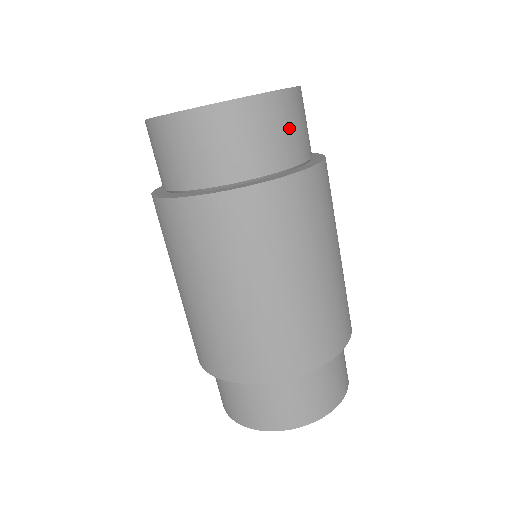
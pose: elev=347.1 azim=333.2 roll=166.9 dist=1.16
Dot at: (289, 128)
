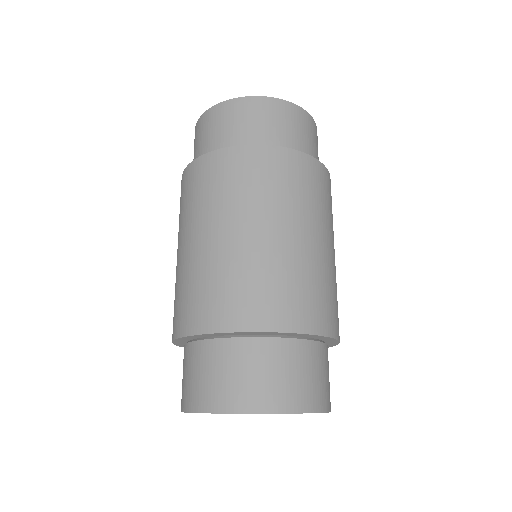
Dot at: occluded
